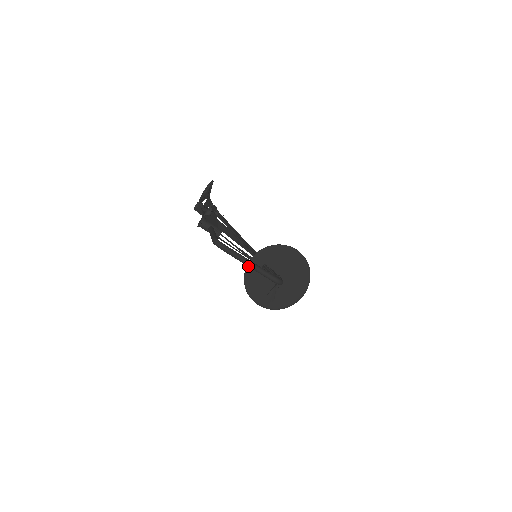
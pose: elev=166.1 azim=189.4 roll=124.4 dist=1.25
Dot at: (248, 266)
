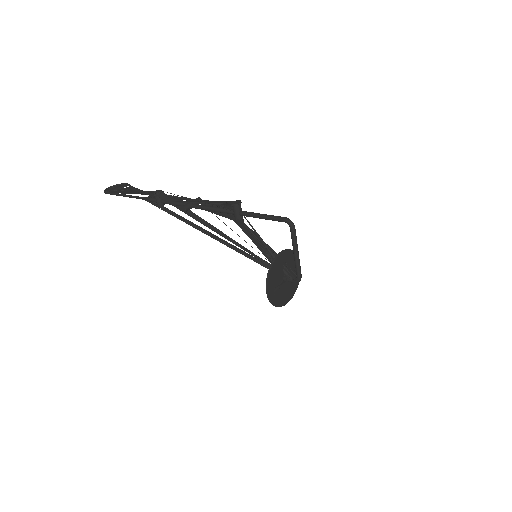
Dot at: (295, 253)
